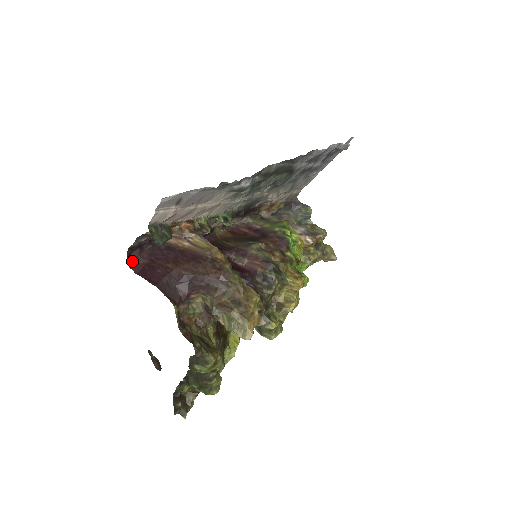
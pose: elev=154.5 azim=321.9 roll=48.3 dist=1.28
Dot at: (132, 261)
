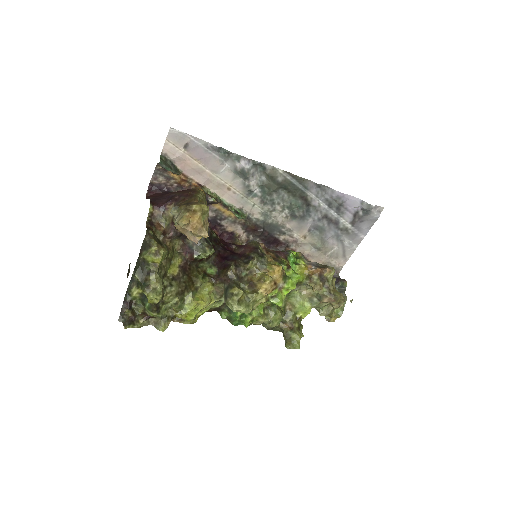
Dot at: (150, 194)
